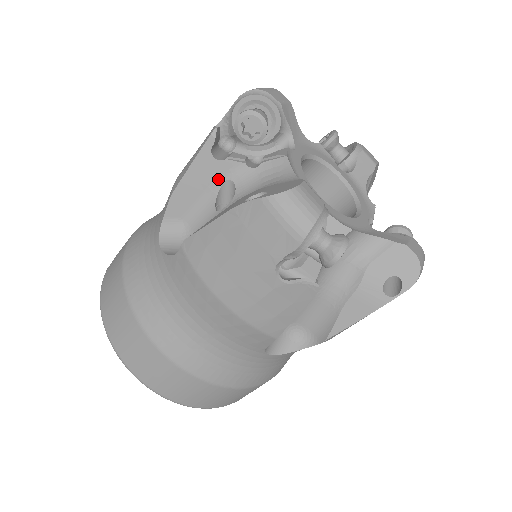
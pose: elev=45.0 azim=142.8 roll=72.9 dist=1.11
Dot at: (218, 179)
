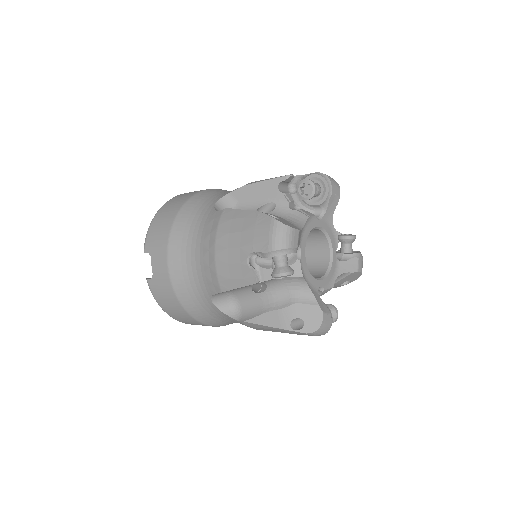
Dot at: (255, 284)
